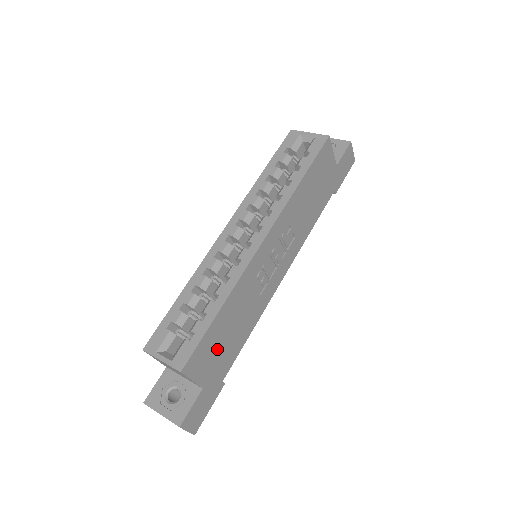
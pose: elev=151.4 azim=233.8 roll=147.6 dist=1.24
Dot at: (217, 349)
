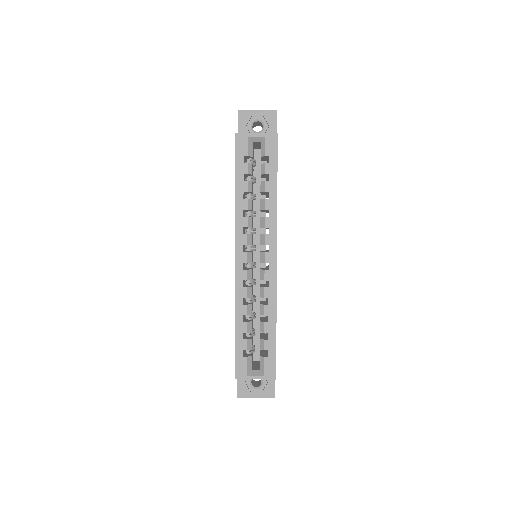
Dot at: occluded
